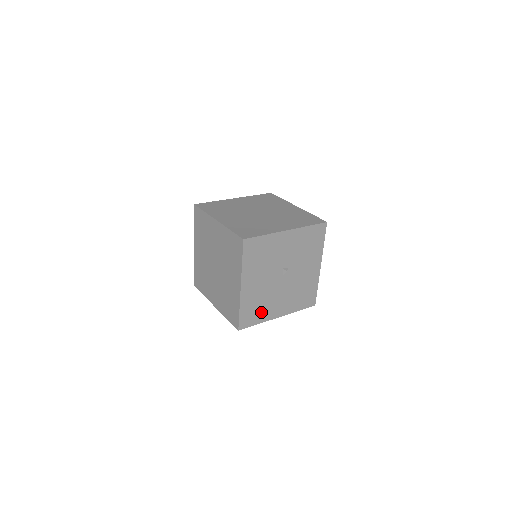
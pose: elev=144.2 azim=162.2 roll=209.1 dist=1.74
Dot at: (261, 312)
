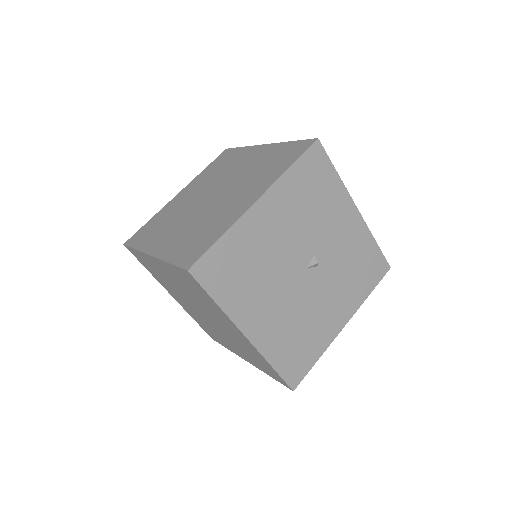
Dot at: (238, 287)
